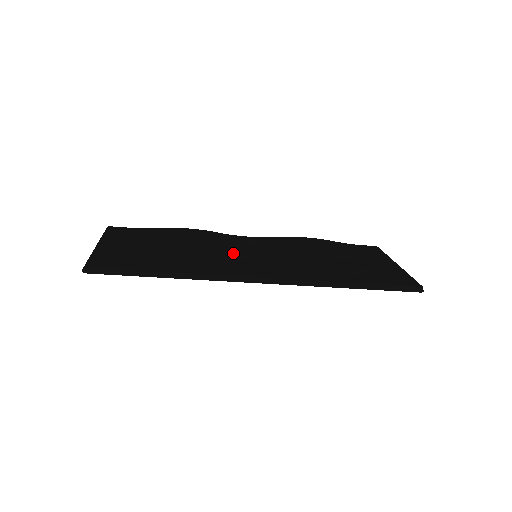
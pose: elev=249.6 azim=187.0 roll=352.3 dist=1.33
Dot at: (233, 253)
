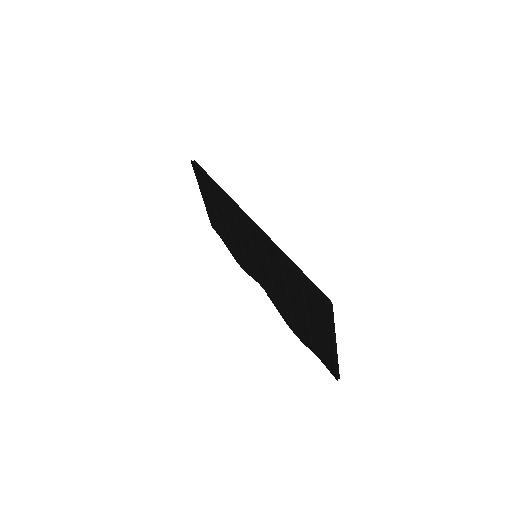
Dot at: occluded
